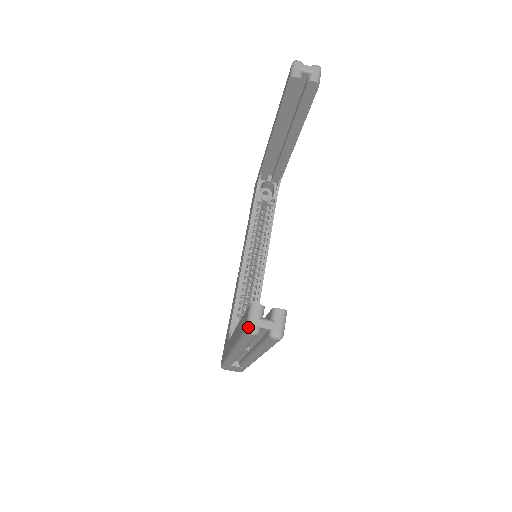
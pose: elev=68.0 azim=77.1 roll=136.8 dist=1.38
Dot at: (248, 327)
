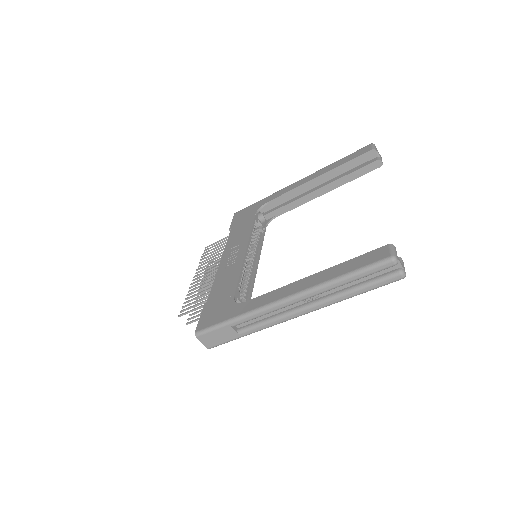
Dot at: (395, 255)
